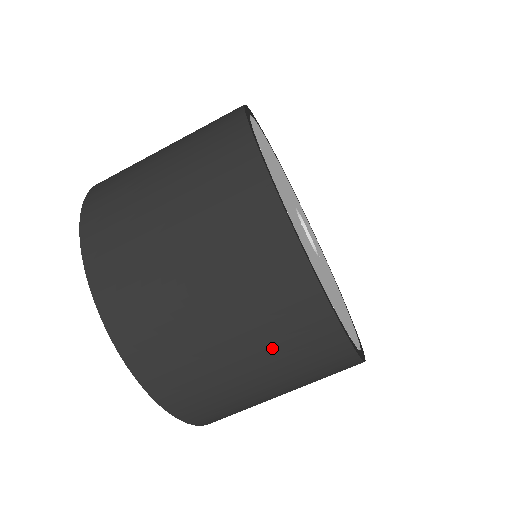
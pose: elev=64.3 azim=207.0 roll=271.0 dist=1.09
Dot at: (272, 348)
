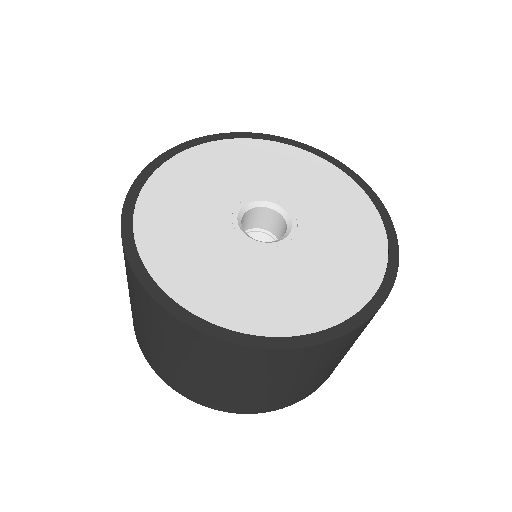
Dot at: (281, 375)
